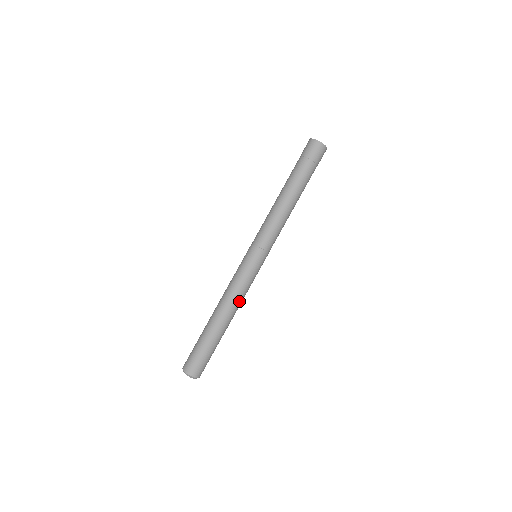
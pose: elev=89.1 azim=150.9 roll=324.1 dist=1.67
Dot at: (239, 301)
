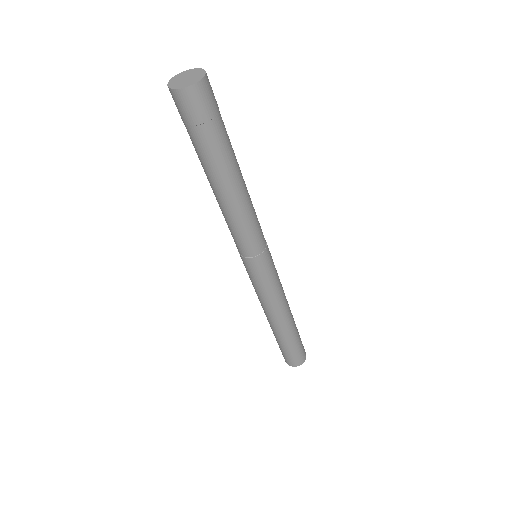
Dot at: (279, 305)
